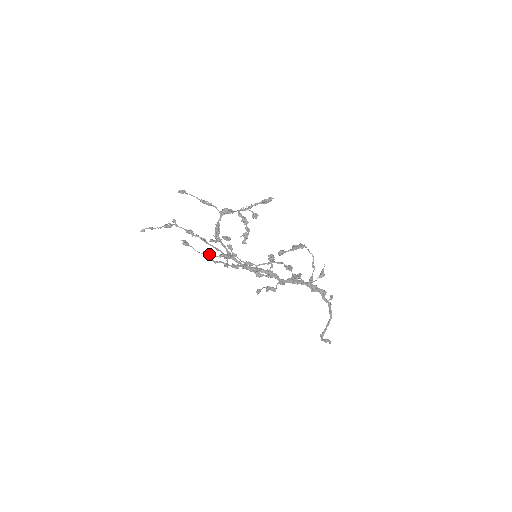
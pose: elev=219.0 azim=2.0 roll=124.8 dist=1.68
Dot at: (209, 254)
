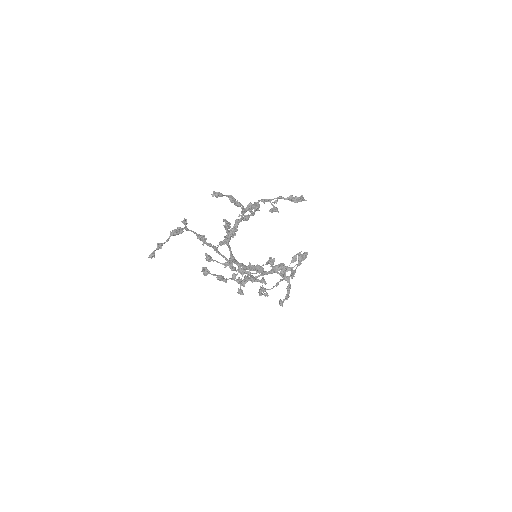
Dot at: (213, 261)
